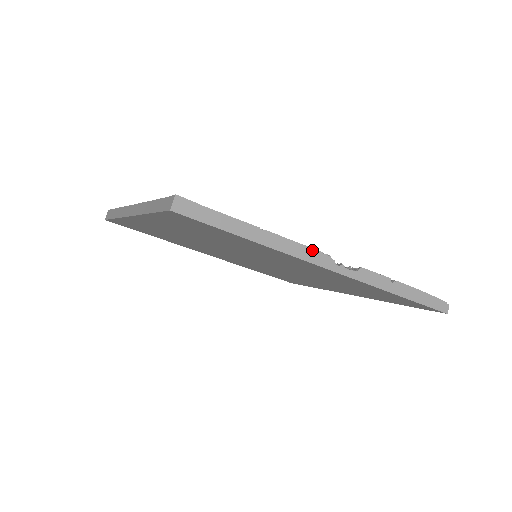
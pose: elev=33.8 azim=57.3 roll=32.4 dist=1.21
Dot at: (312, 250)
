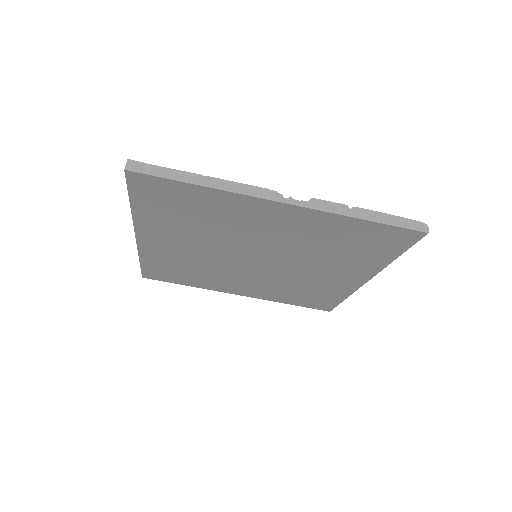
Dot at: (257, 188)
